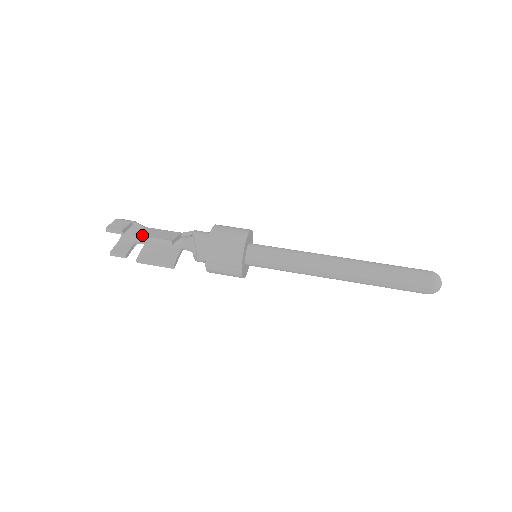
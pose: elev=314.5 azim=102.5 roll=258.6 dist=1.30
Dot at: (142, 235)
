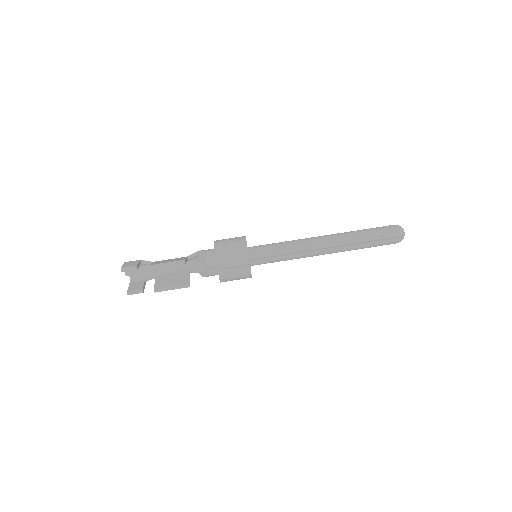
Dot at: (156, 264)
